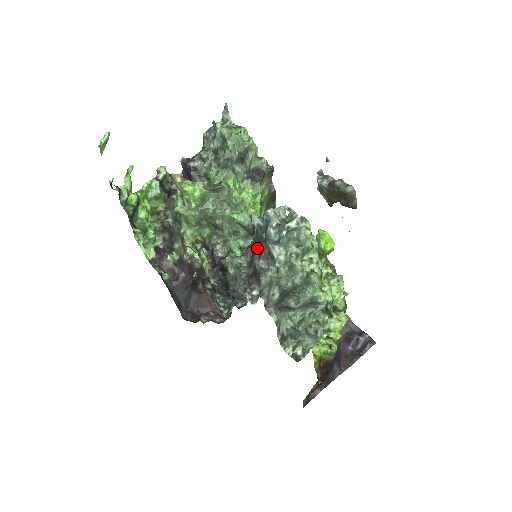
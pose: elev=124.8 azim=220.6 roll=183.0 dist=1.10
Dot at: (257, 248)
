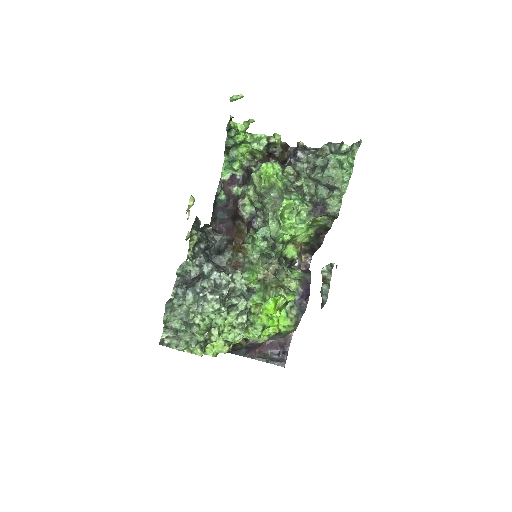
Dot at: (199, 278)
